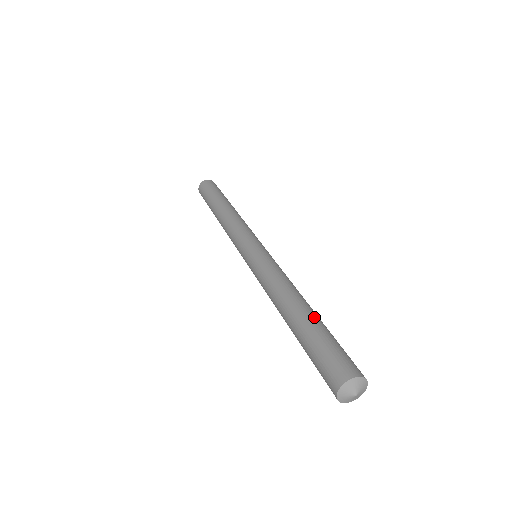
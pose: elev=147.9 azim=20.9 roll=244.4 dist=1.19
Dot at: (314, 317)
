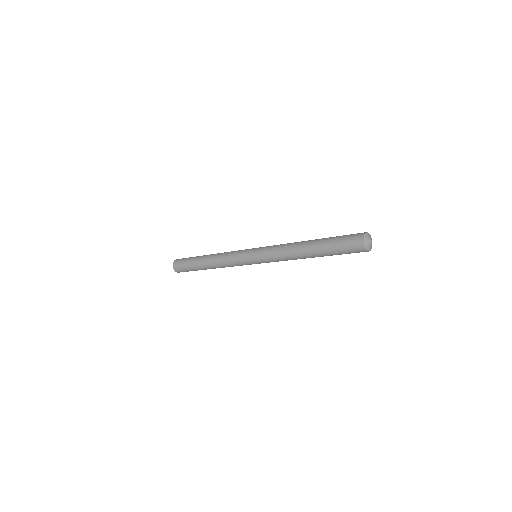
Dot at: (320, 239)
